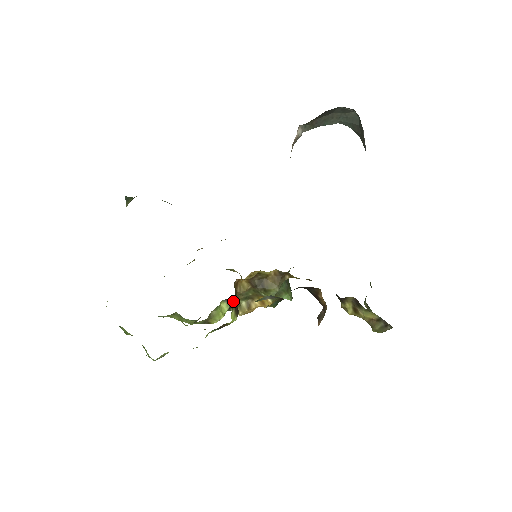
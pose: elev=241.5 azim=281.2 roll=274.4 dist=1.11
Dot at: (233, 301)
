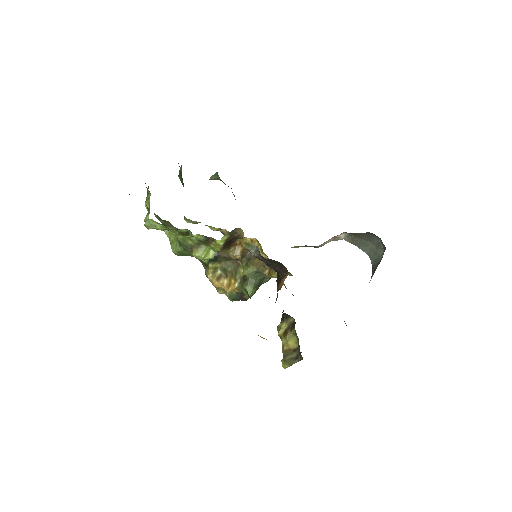
Dot at: (234, 230)
